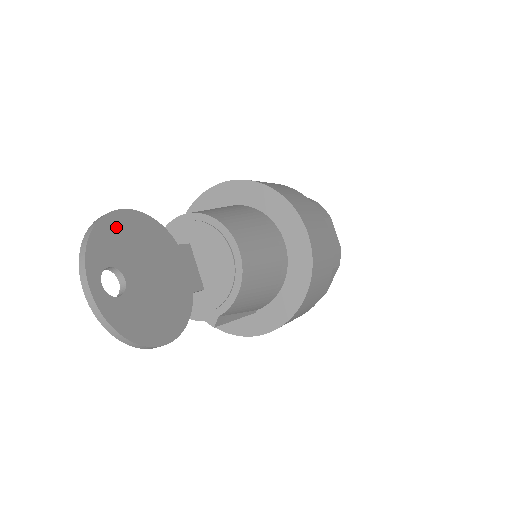
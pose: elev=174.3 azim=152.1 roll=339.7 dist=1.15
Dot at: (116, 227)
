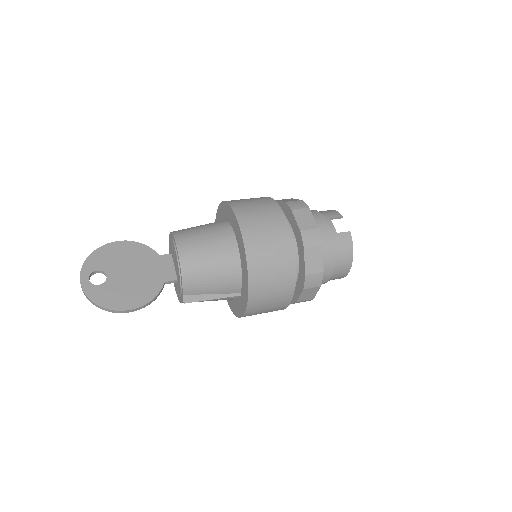
Dot at: (108, 251)
